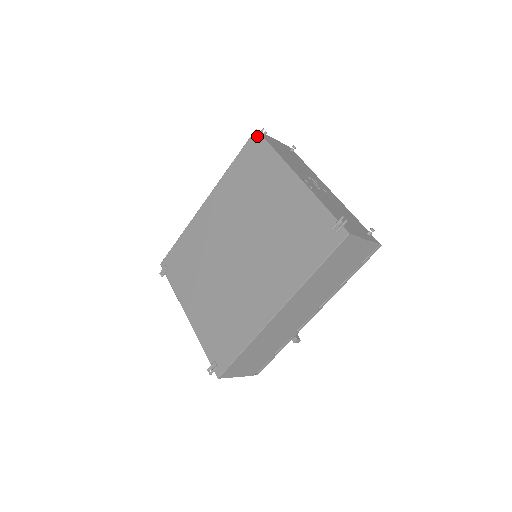
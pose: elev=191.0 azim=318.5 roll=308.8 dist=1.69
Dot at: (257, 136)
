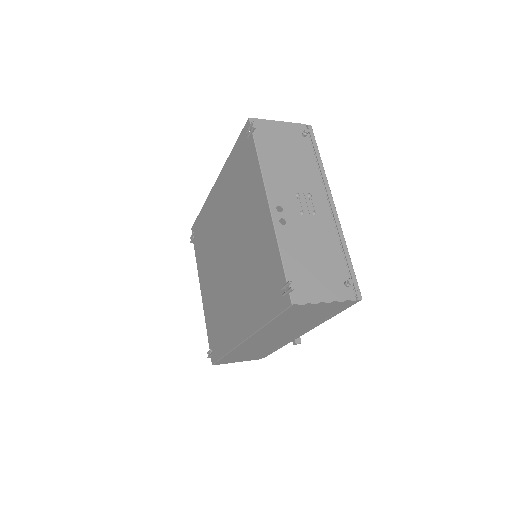
Dot at: (247, 129)
